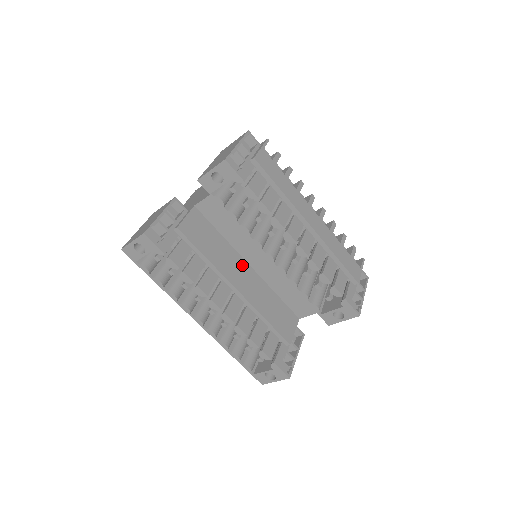
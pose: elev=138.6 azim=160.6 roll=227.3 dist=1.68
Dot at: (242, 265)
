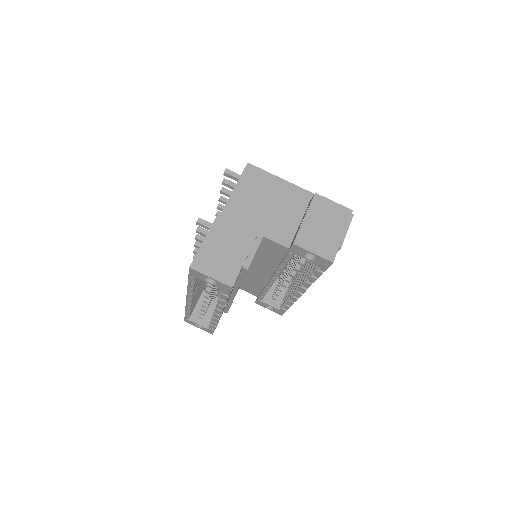
Dot at: occluded
